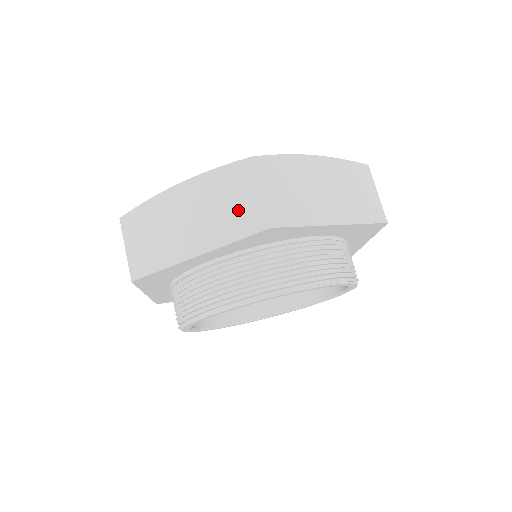
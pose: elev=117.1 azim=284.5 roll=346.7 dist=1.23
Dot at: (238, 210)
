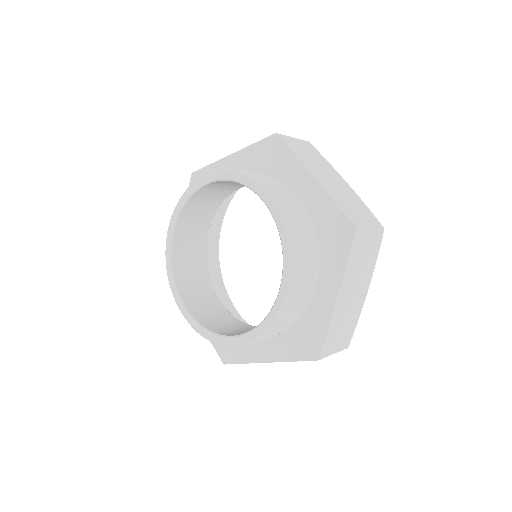
Dot at: occluded
